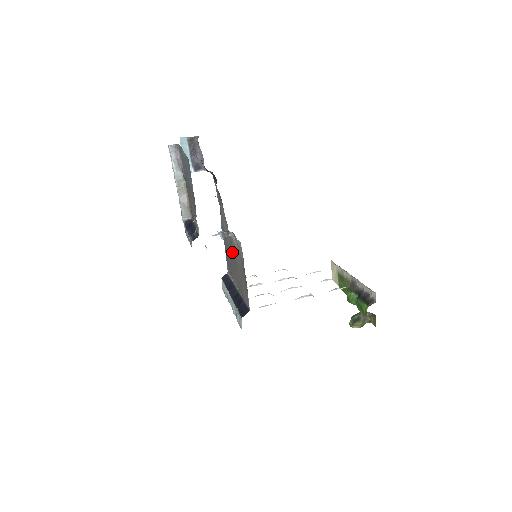
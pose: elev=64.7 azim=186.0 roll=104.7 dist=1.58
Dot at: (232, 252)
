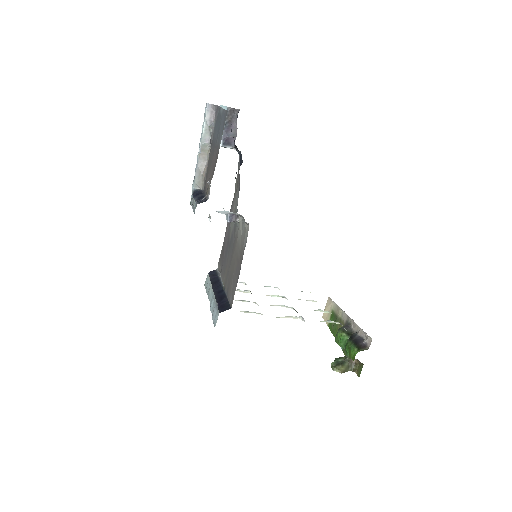
Dot at: (232, 243)
